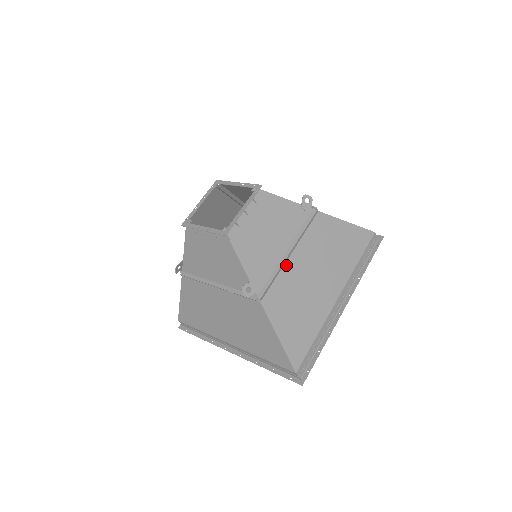
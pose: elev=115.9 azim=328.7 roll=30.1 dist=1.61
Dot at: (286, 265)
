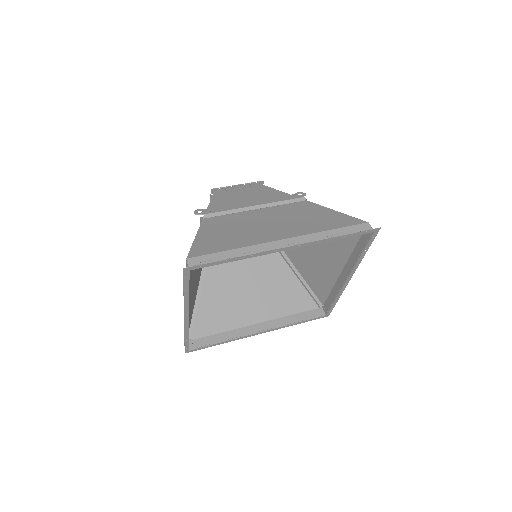
Dot at: (246, 212)
